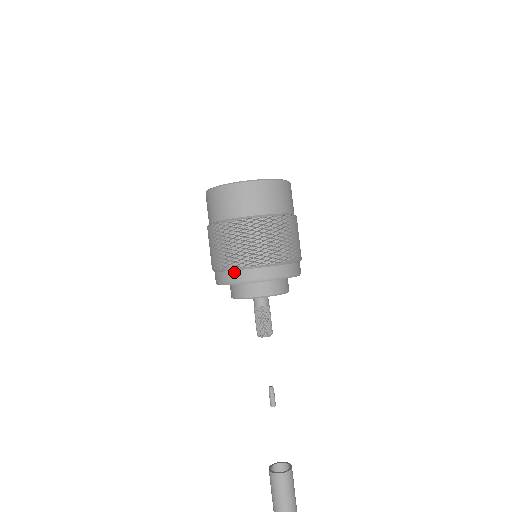
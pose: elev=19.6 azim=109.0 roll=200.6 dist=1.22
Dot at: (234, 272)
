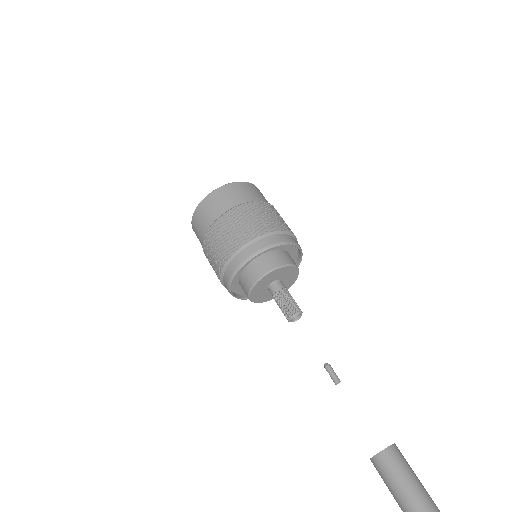
Dot at: (235, 258)
